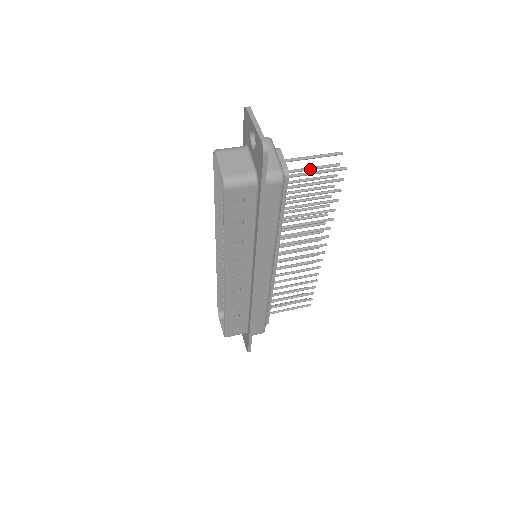
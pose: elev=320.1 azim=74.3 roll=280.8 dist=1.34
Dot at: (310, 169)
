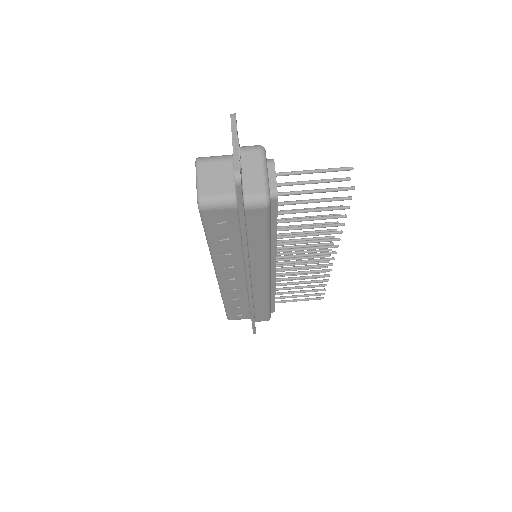
Dot at: (312, 183)
